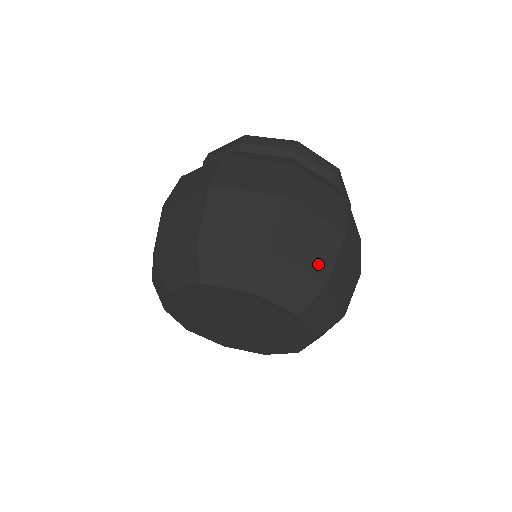
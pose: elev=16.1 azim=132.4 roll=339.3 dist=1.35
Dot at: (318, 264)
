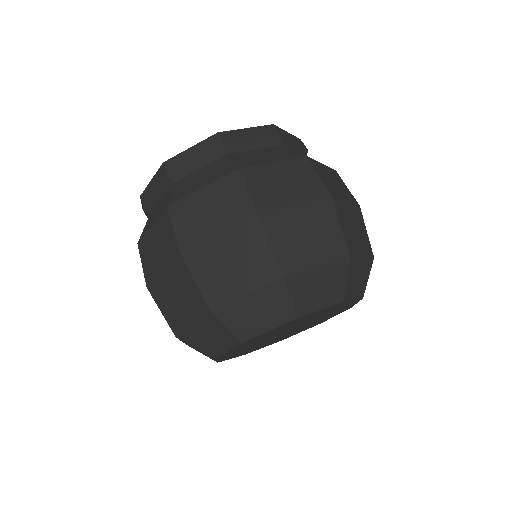
Dot at: (259, 273)
